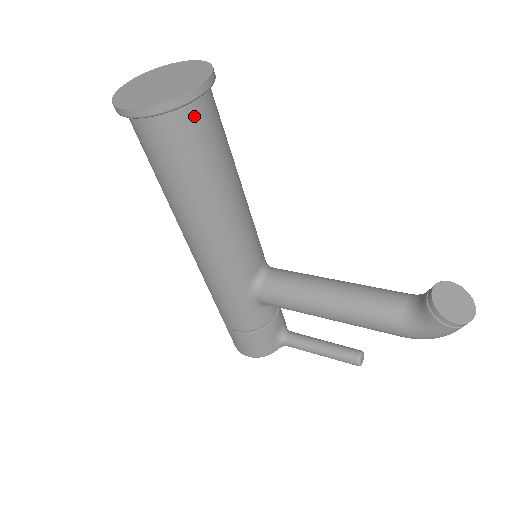
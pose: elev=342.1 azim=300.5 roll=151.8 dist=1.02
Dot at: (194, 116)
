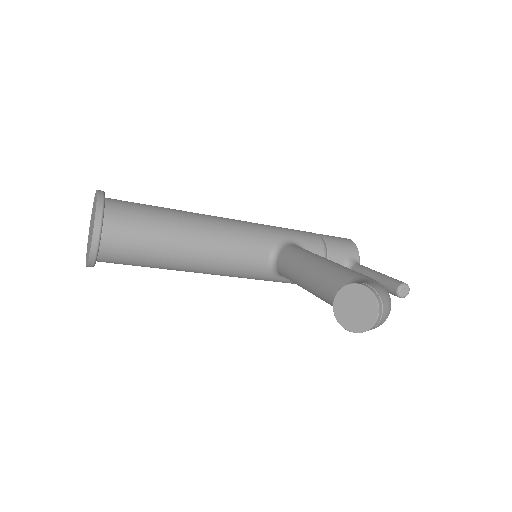
Dot at: (111, 249)
